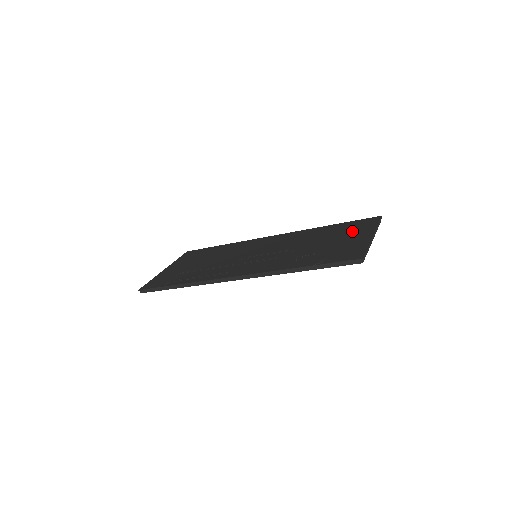
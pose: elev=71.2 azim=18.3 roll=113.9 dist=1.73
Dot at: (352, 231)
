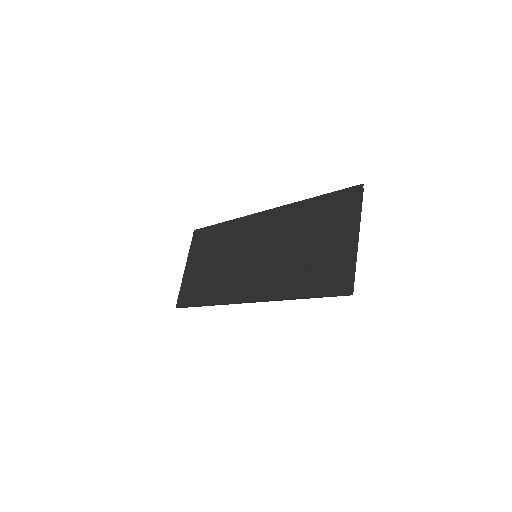
Dot at: (336, 222)
